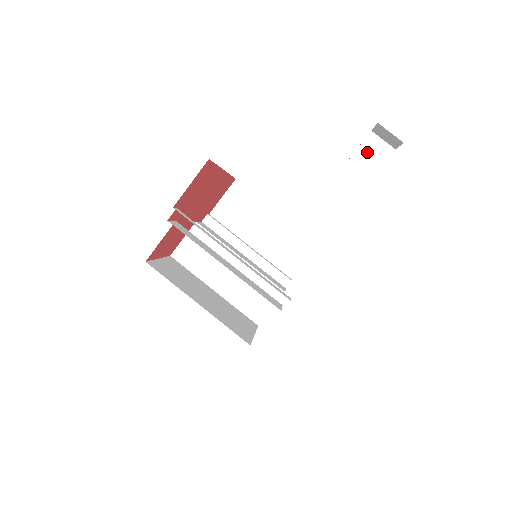
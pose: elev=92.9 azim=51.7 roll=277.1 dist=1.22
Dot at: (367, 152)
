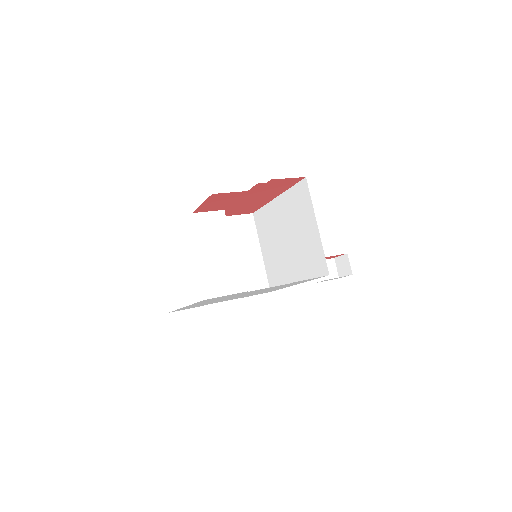
Dot at: occluded
